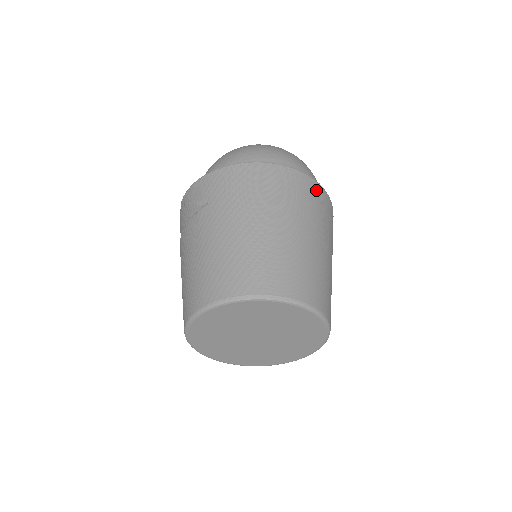
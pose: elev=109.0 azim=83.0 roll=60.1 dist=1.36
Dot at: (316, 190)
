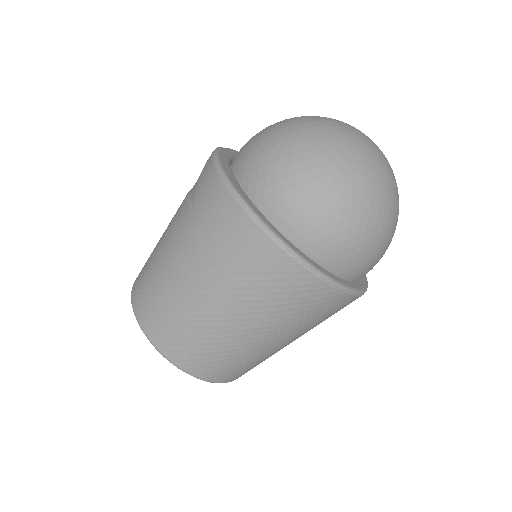
Dot at: (310, 289)
